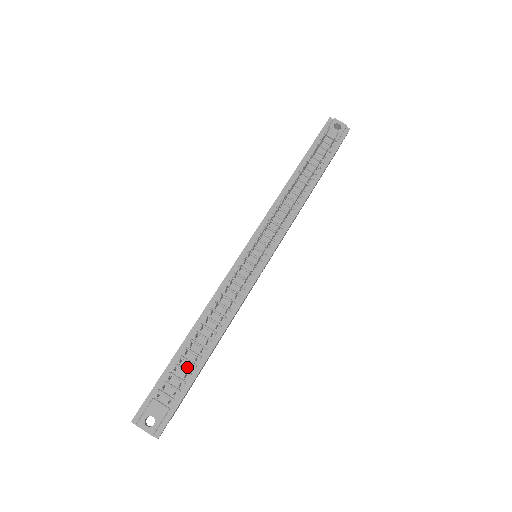
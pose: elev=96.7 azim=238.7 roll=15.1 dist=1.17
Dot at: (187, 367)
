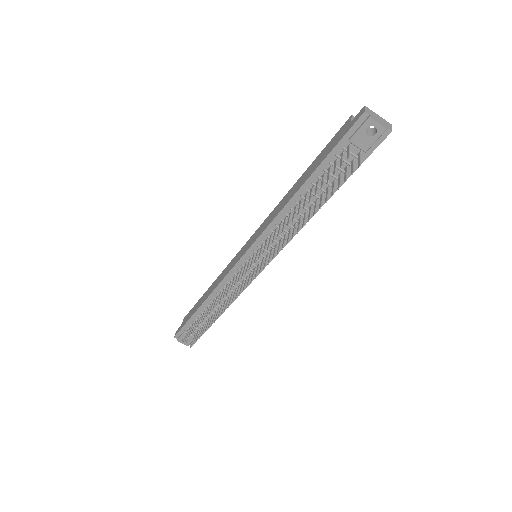
Dot at: (204, 320)
